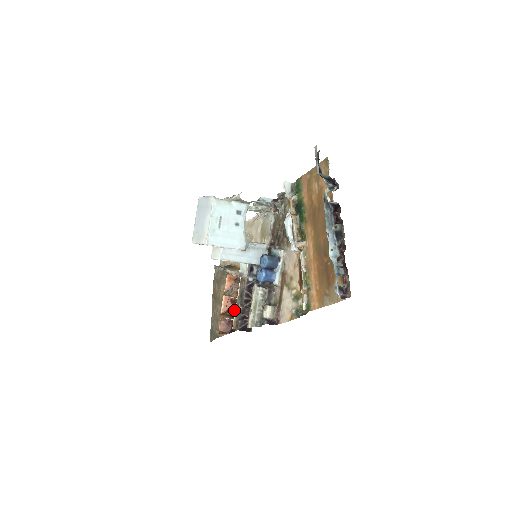
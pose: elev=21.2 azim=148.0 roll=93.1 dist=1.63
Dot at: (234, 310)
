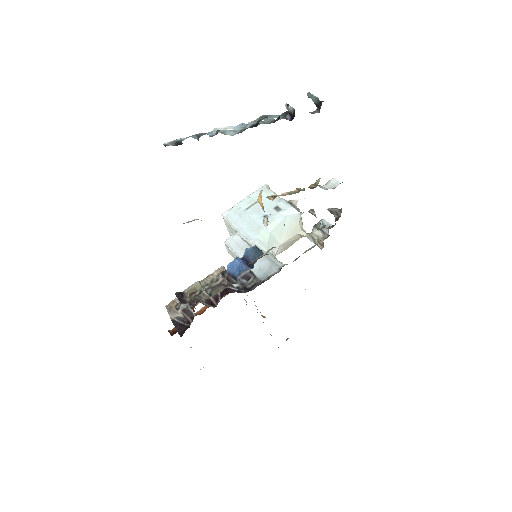
Dot at: occluded
